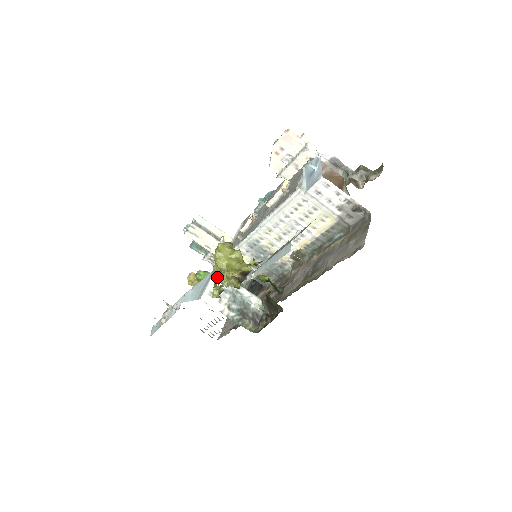
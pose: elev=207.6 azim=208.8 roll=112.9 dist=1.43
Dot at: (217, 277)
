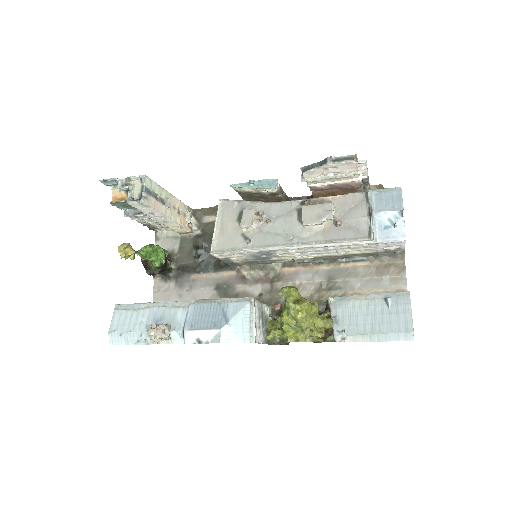
Dot at: (289, 329)
